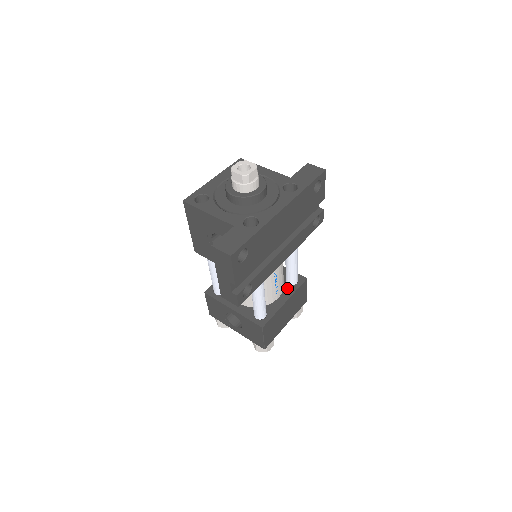
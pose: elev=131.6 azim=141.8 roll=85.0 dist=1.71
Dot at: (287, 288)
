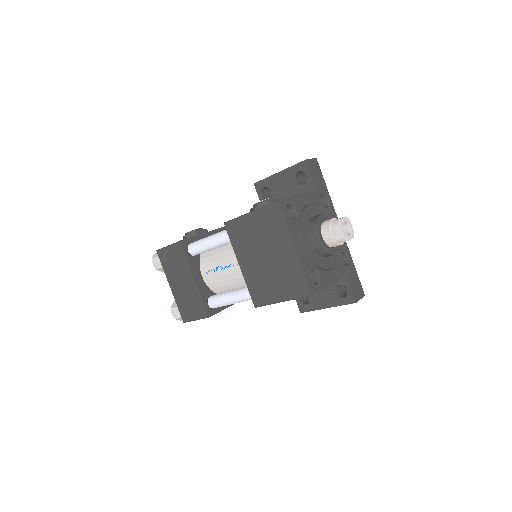
Dot at: occluded
